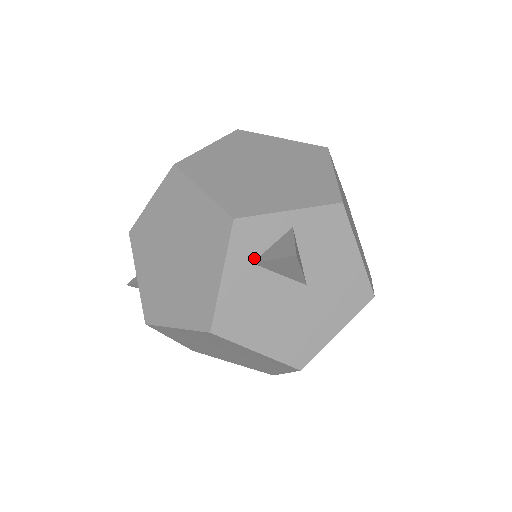
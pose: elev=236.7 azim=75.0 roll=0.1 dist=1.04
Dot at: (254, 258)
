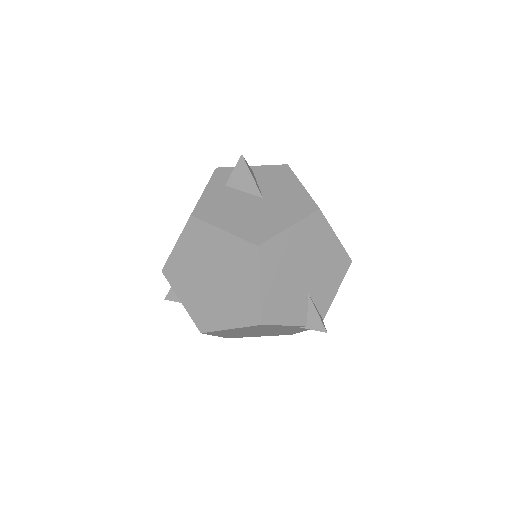
Dot at: (226, 184)
